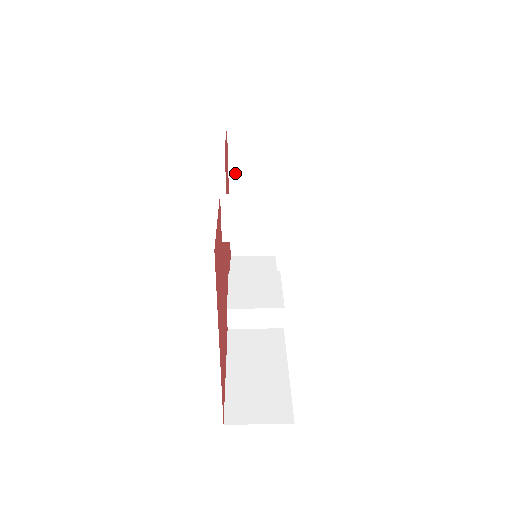
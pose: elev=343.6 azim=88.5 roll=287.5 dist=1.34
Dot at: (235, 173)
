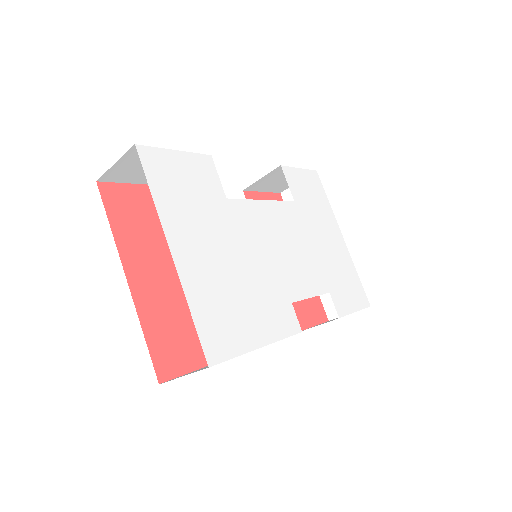
Dot at: occluded
